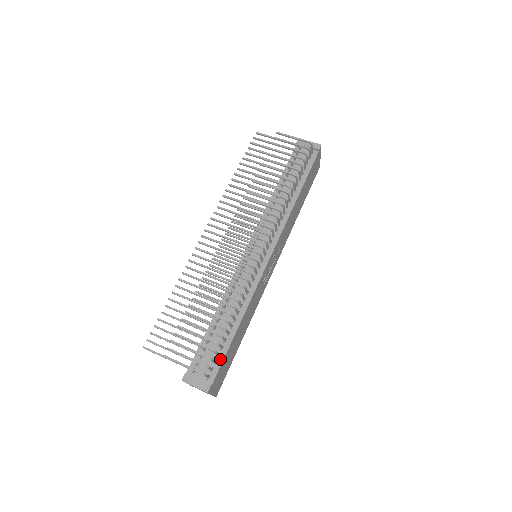
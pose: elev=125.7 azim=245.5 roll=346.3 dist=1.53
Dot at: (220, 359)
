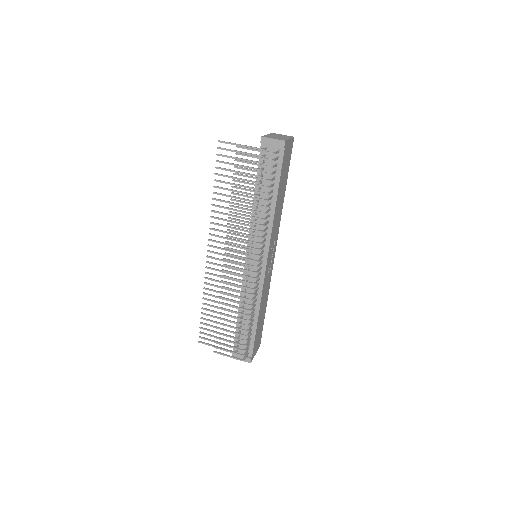
Dot at: (252, 341)
